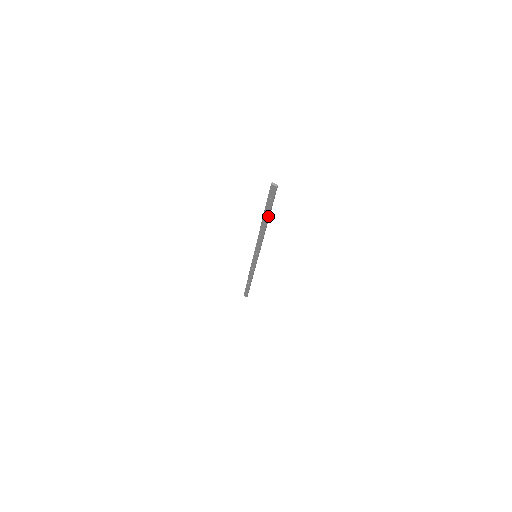
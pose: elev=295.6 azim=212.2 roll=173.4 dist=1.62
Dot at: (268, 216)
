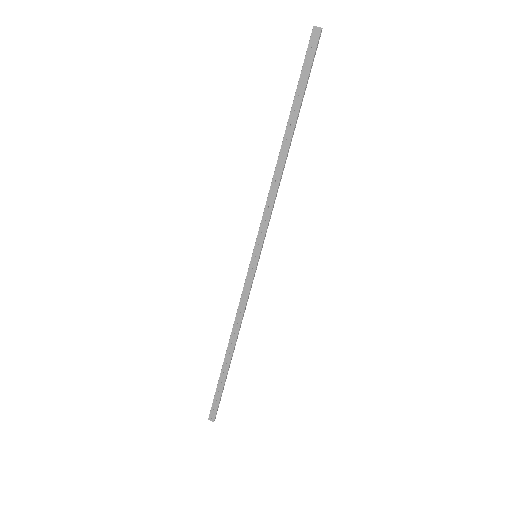
Dot at: (297, 114)
